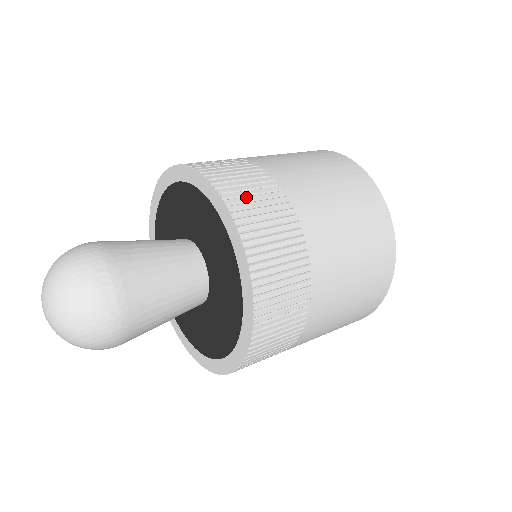
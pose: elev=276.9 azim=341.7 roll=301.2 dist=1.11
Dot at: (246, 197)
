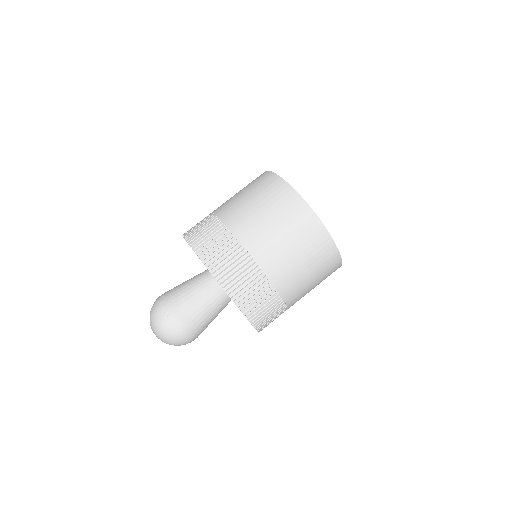
Dot at: (211, 250)
